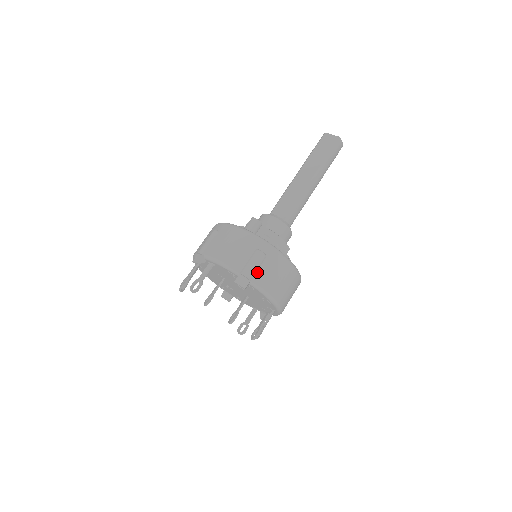
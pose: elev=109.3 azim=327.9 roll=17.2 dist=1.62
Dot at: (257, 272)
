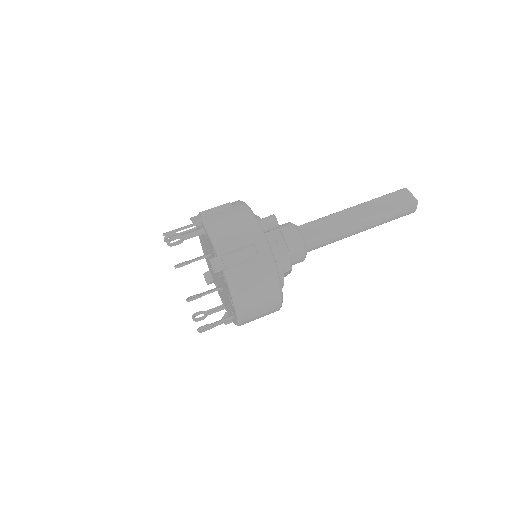
Dot at: (238, 266)
